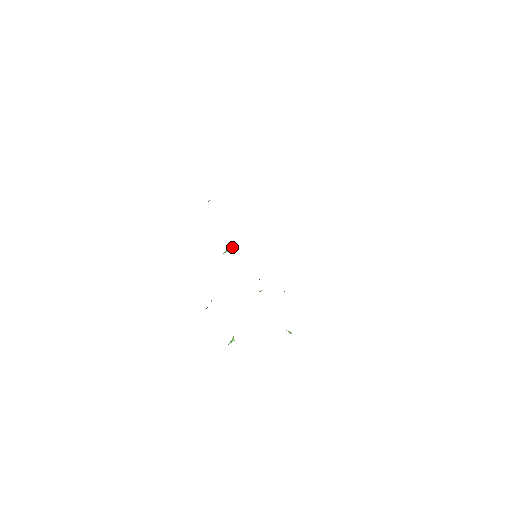
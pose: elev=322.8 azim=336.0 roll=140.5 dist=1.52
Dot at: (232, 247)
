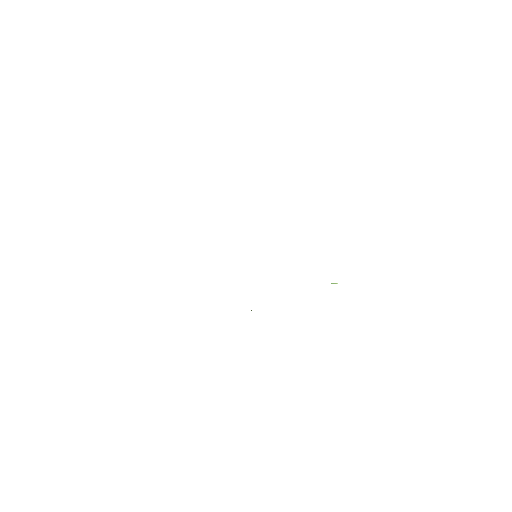
Dot at: occluded
